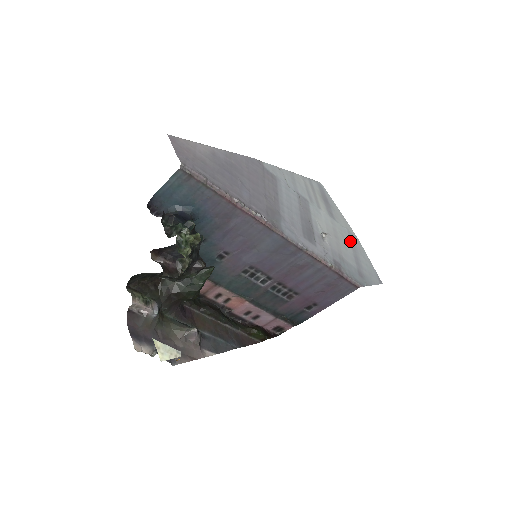
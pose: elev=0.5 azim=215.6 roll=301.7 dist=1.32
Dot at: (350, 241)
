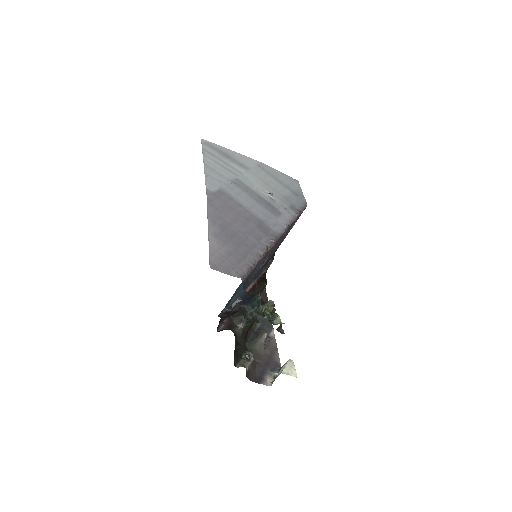
Dot at: (267, 173)
